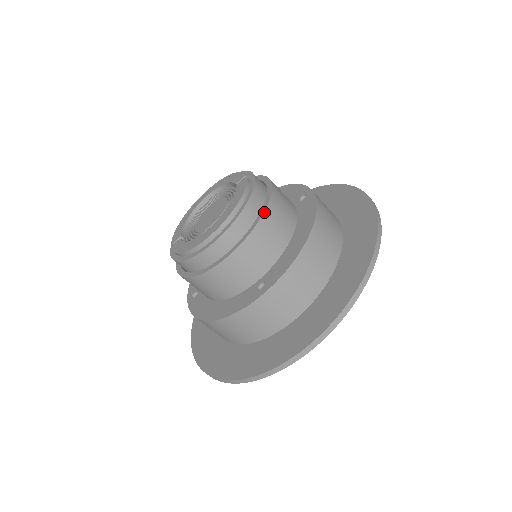
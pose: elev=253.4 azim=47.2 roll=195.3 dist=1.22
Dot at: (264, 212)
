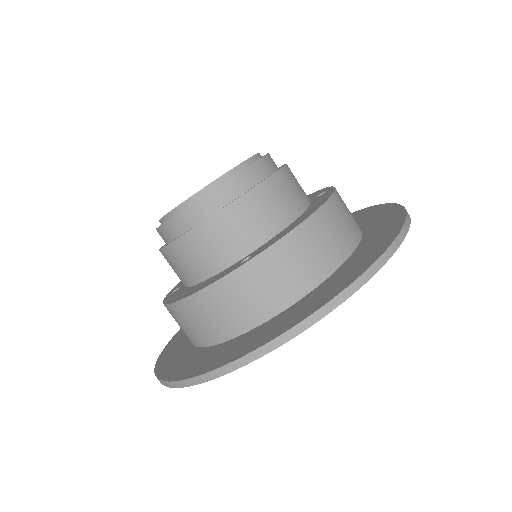
Dot at: (268, 177)
